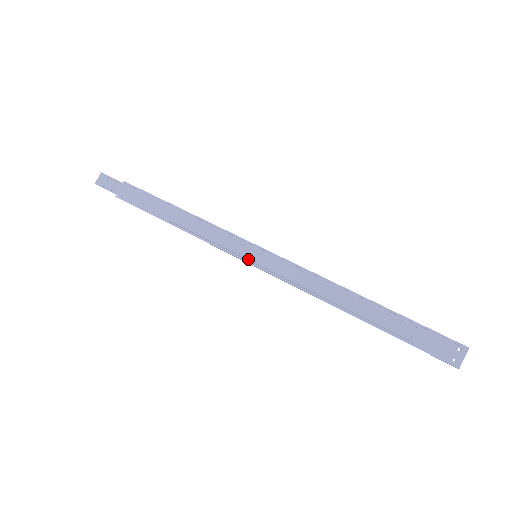
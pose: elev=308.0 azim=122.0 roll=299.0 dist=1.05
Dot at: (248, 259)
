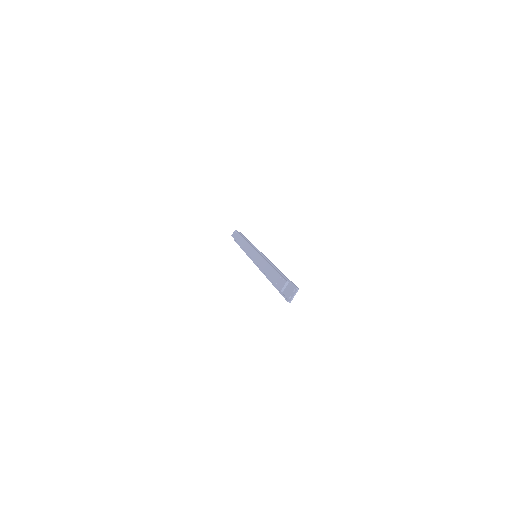
Dot at: (252, 258)
